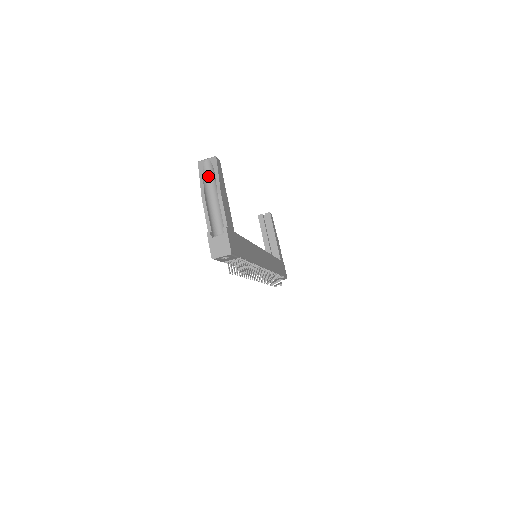
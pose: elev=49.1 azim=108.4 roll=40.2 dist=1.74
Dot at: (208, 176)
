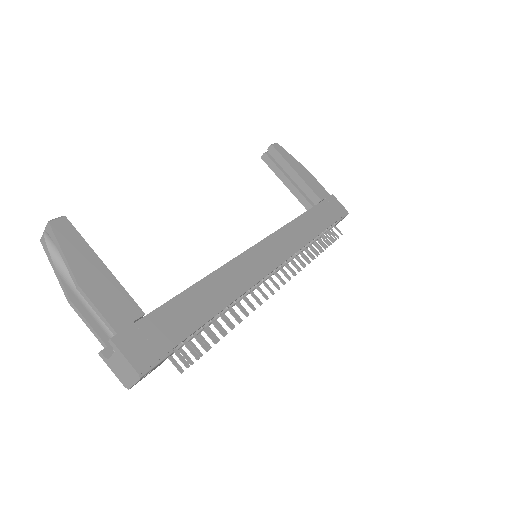
Dot at: occluded
